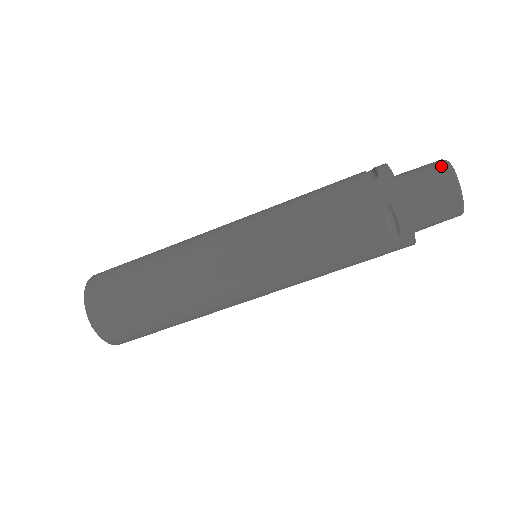
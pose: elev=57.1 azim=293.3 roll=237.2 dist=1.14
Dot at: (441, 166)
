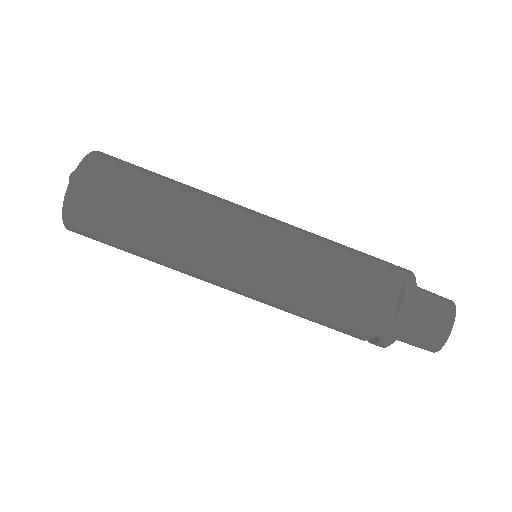
Dot at: (446, 298)
